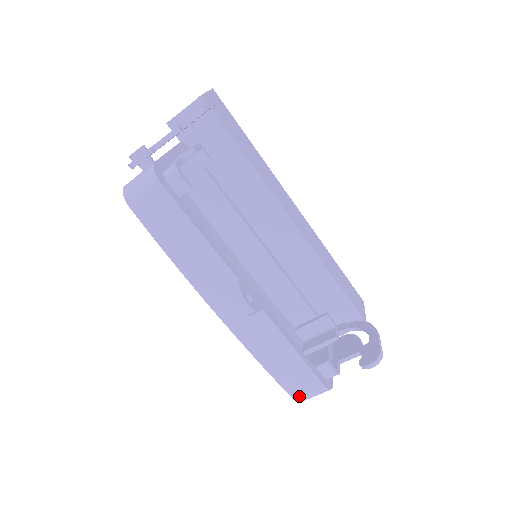
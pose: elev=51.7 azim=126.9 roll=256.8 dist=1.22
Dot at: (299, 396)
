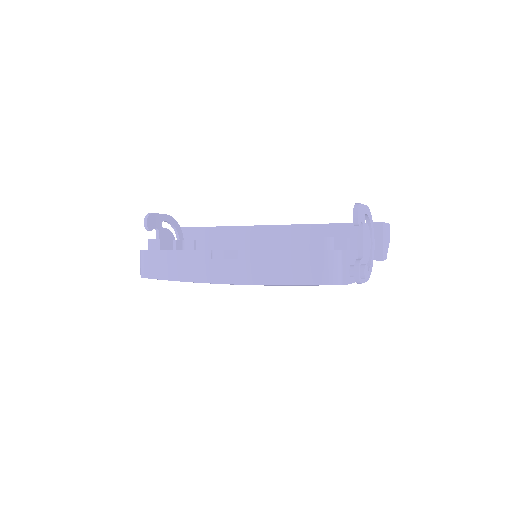
Dot at: (323, 278)
